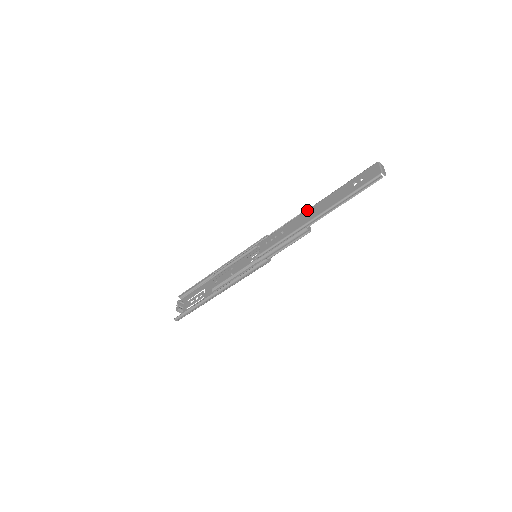
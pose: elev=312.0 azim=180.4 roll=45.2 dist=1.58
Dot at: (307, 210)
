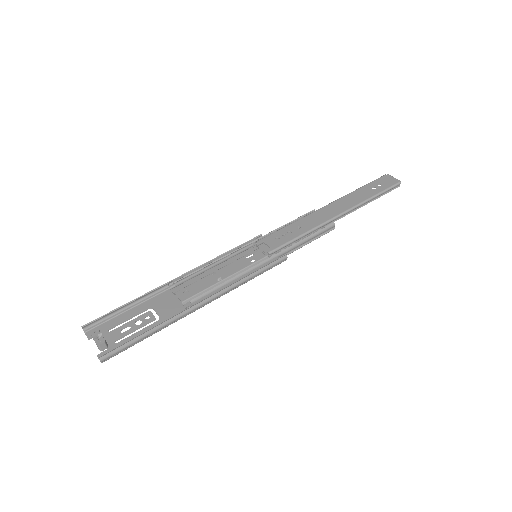
Dot at: (322, 207)
